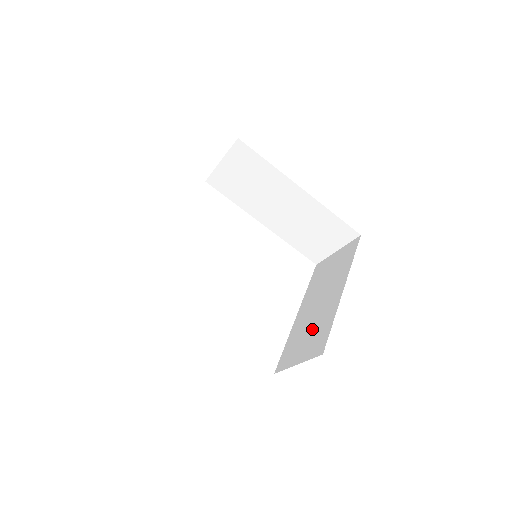
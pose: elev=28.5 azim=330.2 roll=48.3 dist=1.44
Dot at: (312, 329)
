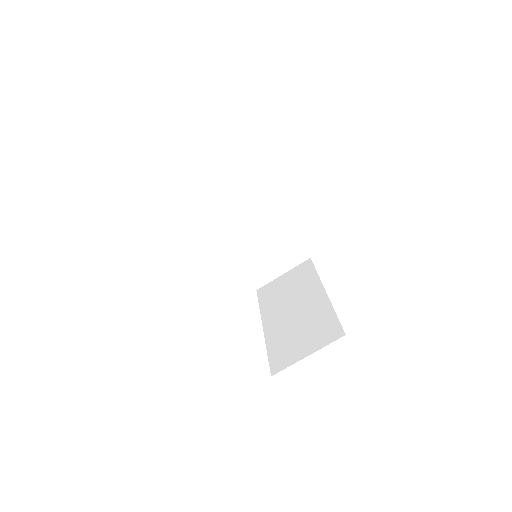
Dot at: occluded
